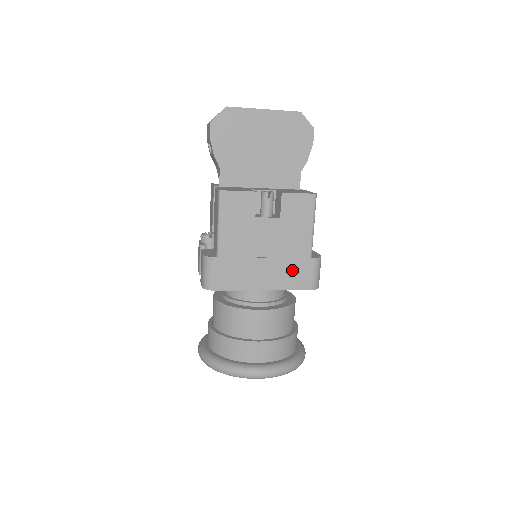
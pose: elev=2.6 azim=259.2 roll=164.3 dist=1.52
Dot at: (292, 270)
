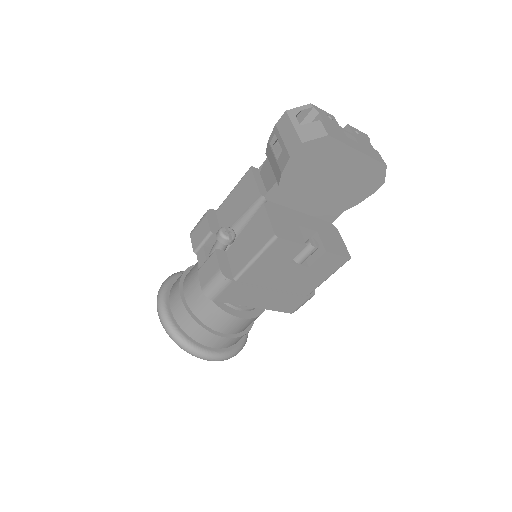
Dot at: (287, 300)
